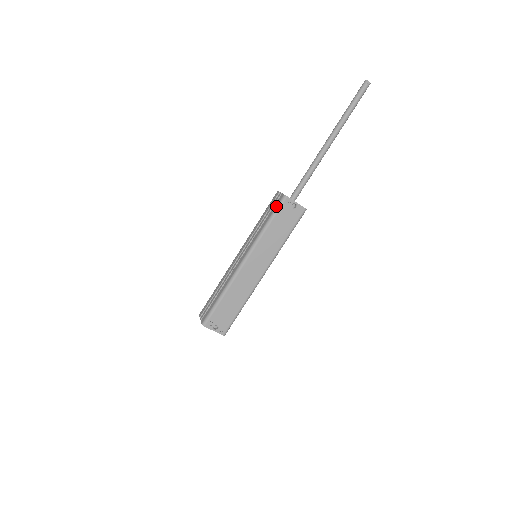
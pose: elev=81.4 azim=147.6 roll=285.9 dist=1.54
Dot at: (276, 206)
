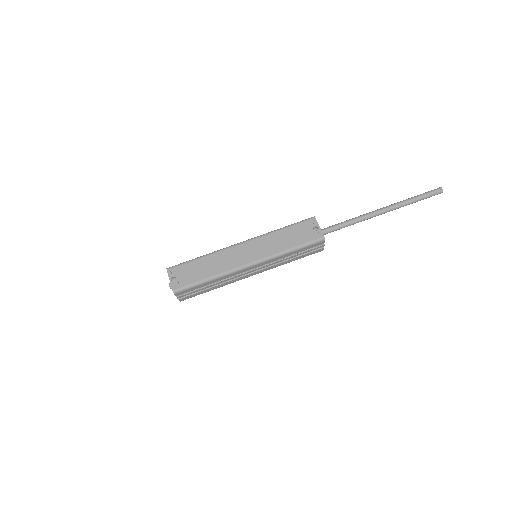
Dot at: (301, 221)
